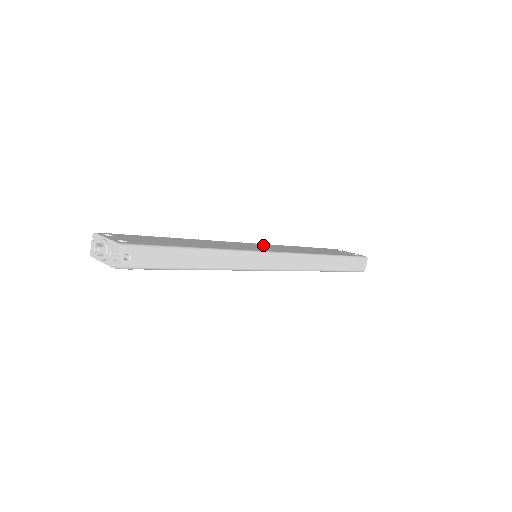
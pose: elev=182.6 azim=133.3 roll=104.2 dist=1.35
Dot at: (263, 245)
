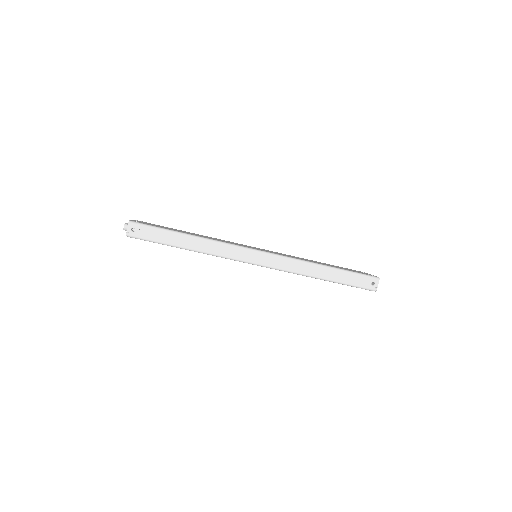
Dot at: occluded
